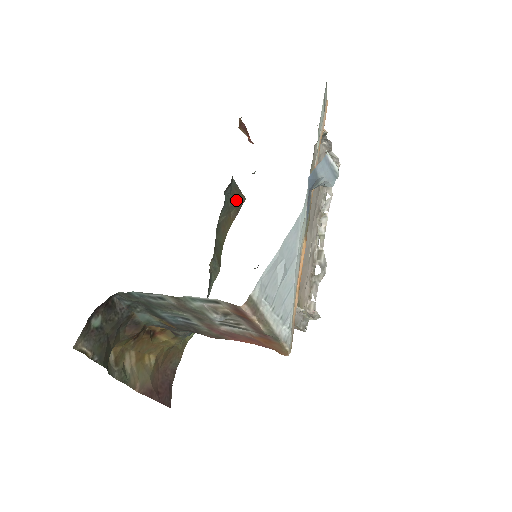
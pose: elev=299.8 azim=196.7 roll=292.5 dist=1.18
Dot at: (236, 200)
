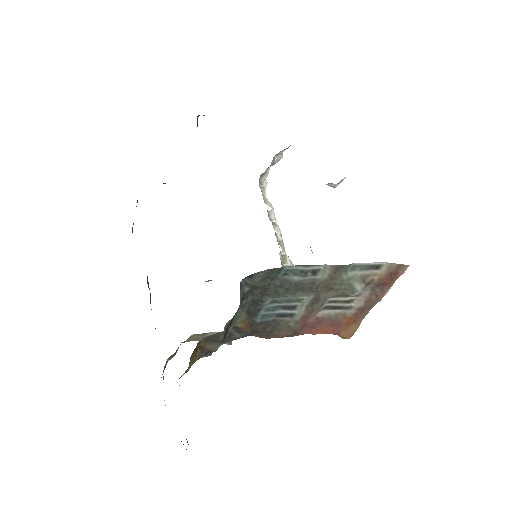
Dot at: occluded
